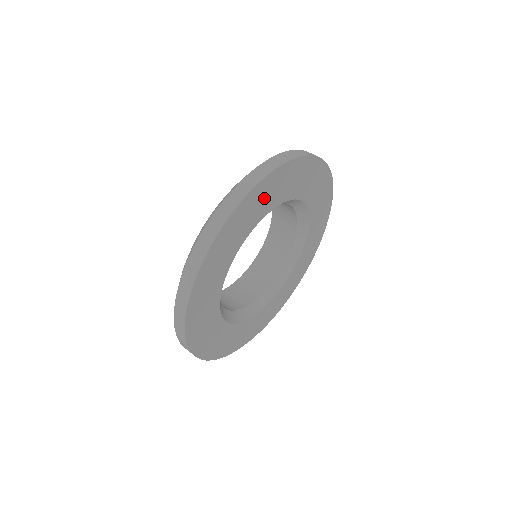
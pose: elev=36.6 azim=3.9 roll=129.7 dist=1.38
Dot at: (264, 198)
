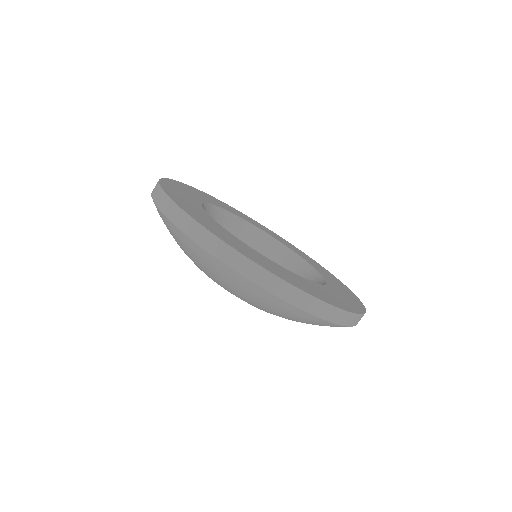
Dot at: (181, 192)
